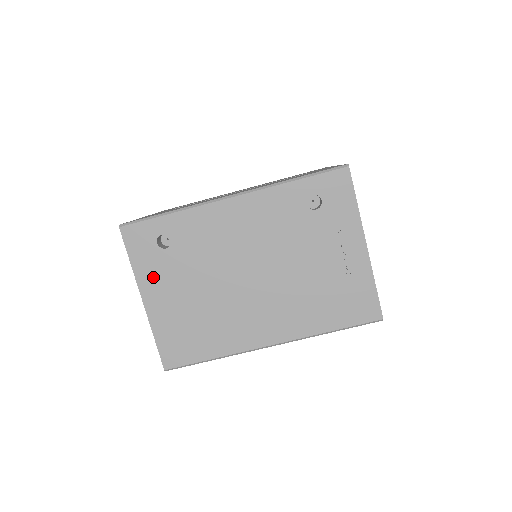
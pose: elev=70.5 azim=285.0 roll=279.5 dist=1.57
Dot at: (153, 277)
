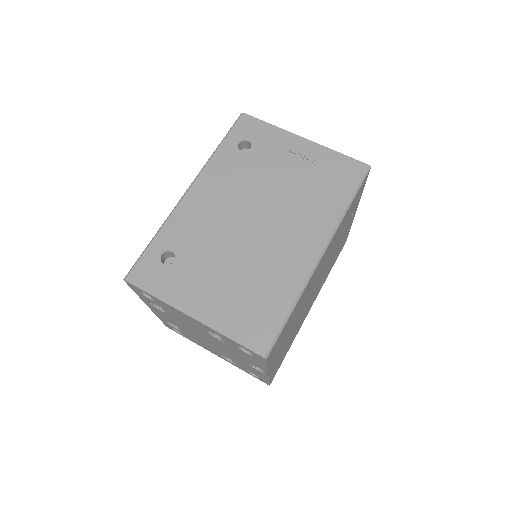
Dot at: (183, 291)
